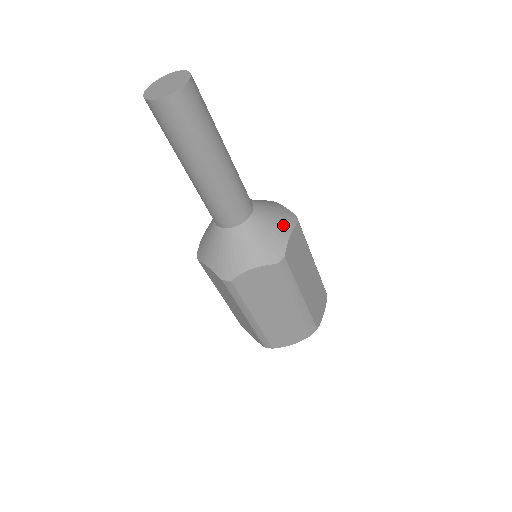
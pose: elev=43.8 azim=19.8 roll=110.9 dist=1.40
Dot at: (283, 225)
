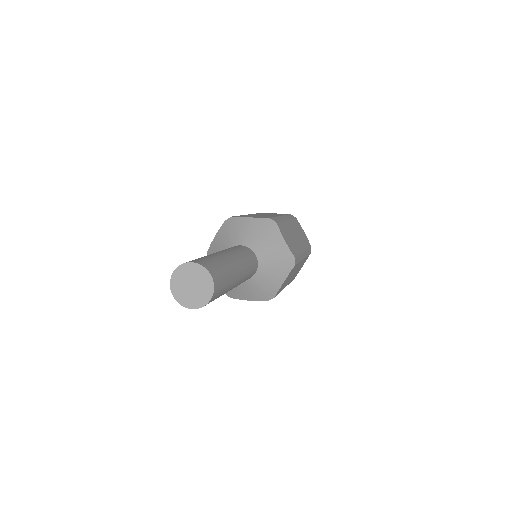
Dot at: (280, 276)
